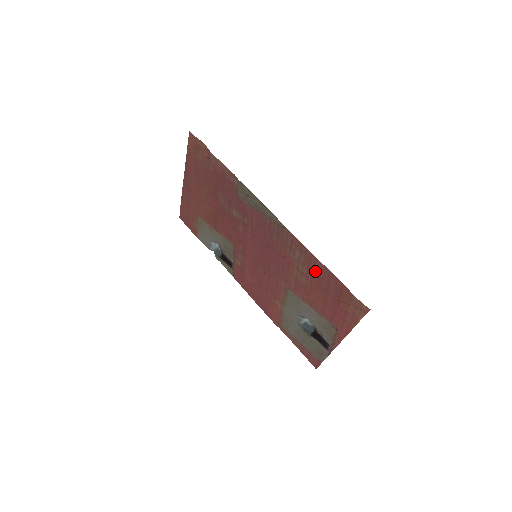
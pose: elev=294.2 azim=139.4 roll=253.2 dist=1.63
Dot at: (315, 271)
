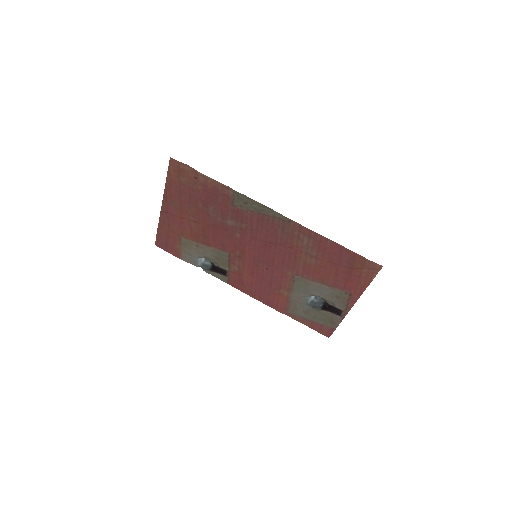
Dot at: (326, 250)
